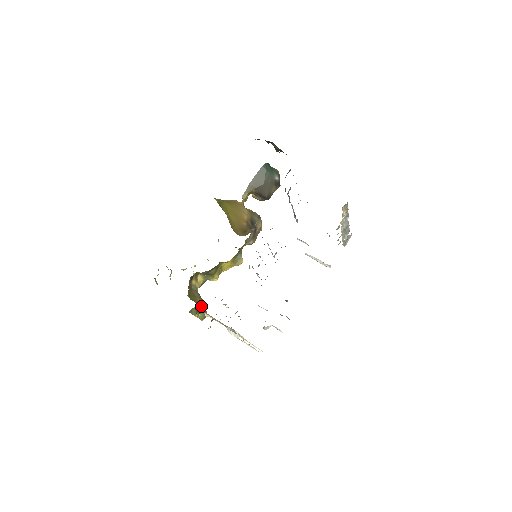
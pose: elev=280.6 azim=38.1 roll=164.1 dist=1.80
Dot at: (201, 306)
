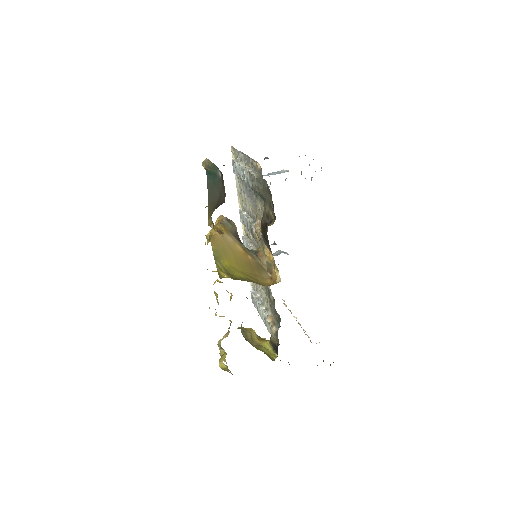
Dot at: (258, 337)
